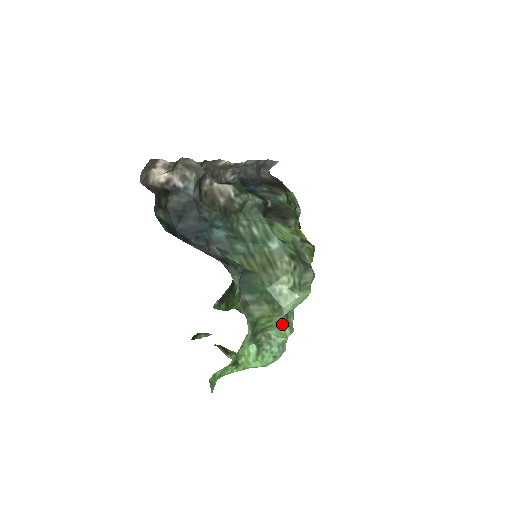
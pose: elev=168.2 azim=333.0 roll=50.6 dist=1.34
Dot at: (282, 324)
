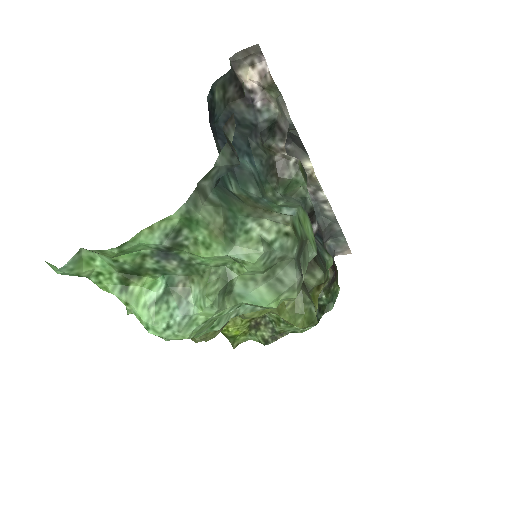
Dot at: (214, 285)
